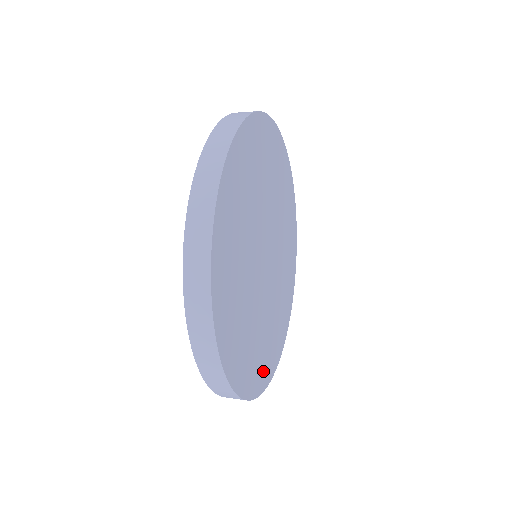
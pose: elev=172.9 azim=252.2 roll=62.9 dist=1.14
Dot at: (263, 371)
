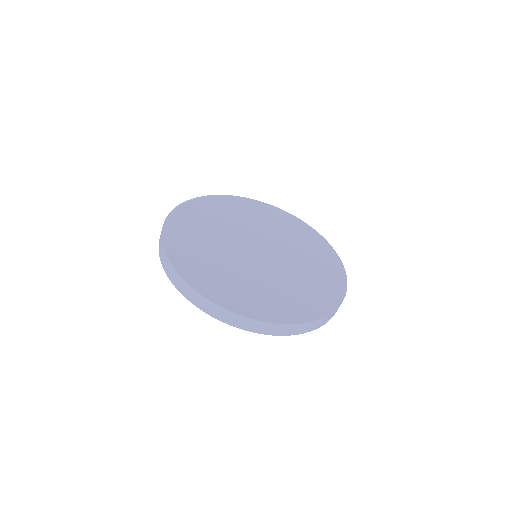
Dot at: (325, 298)
